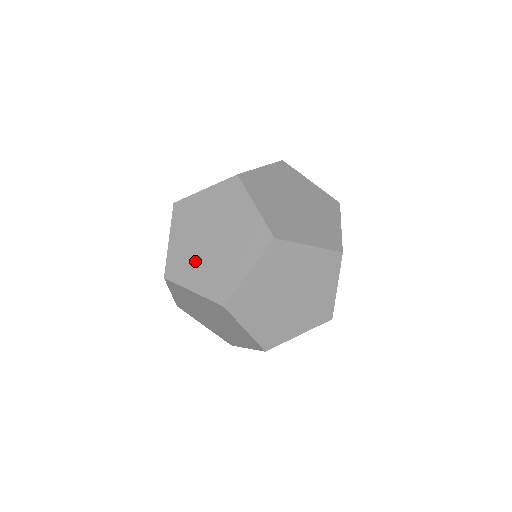
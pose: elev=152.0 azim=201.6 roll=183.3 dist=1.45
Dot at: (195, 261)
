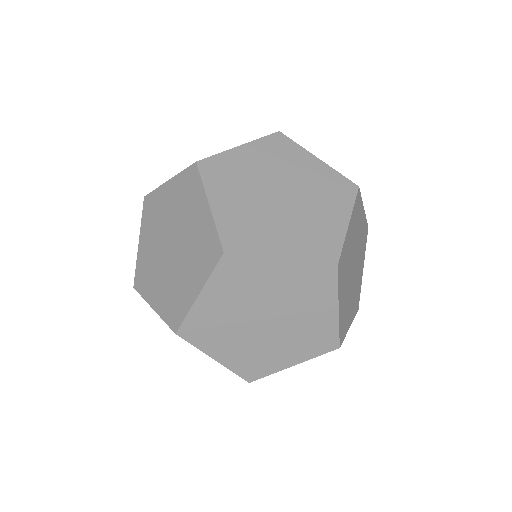
Dot at: occluded
